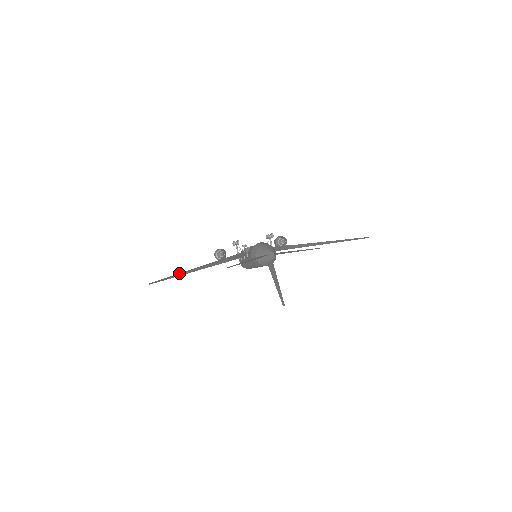
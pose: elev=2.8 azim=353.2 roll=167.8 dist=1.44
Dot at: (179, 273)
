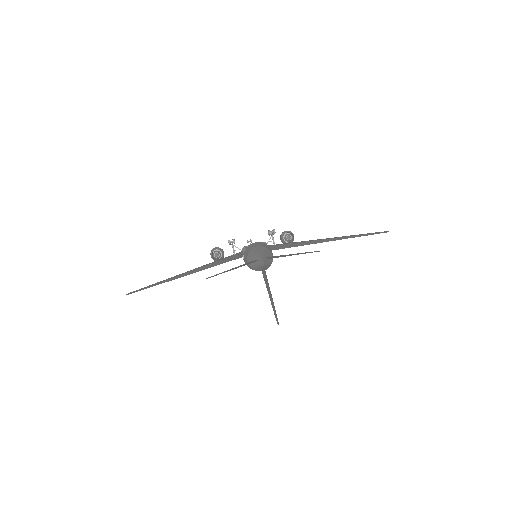
Dot at: occluded
